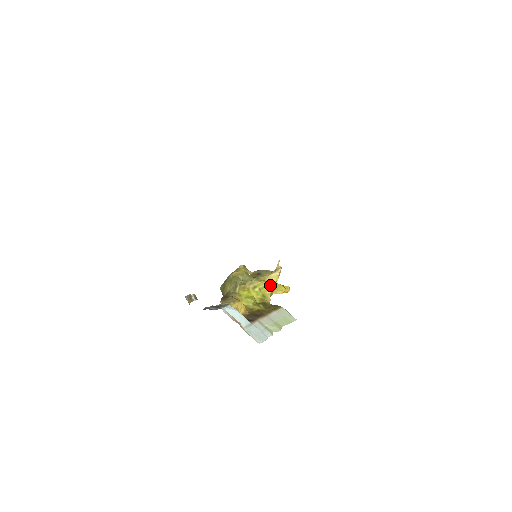
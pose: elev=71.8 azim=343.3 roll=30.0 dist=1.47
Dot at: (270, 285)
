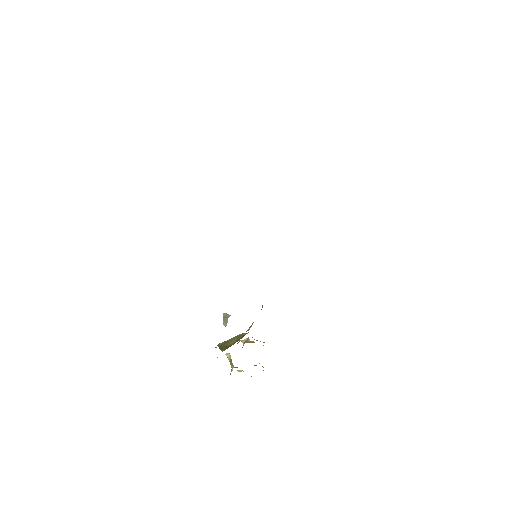
Dot at: occluded
